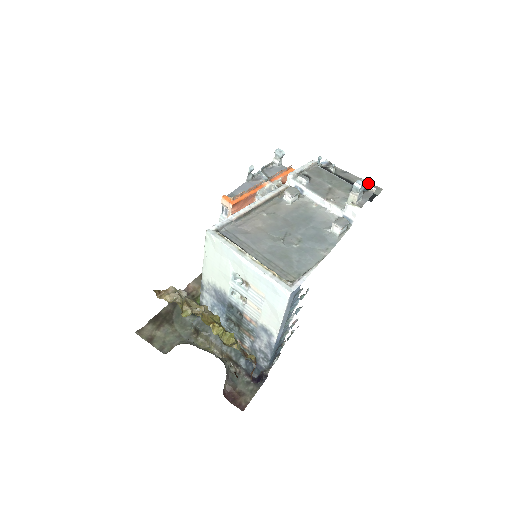
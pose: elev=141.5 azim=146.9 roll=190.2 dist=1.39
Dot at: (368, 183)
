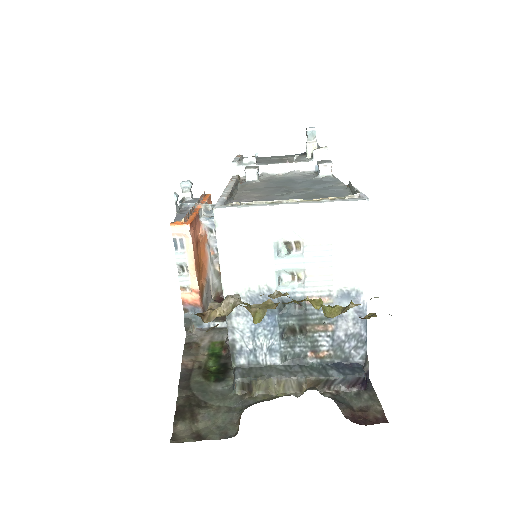
Dot at: occluded
